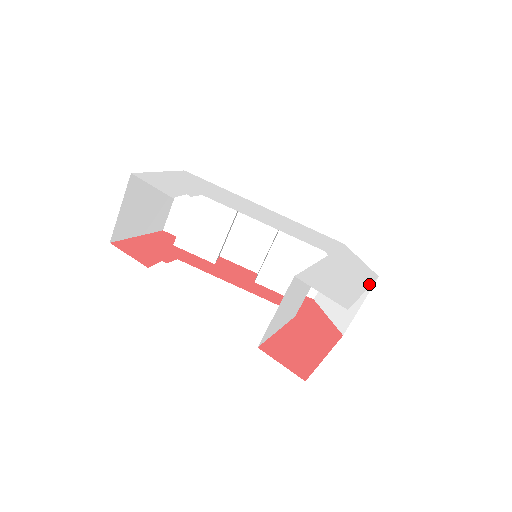
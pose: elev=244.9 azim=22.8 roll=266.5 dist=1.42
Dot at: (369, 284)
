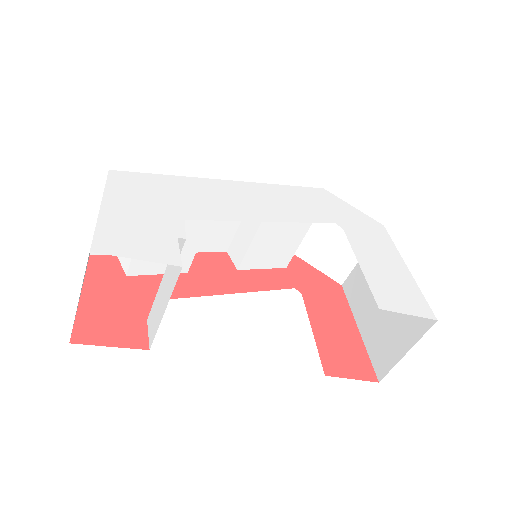
Dot at: (396, 250)
